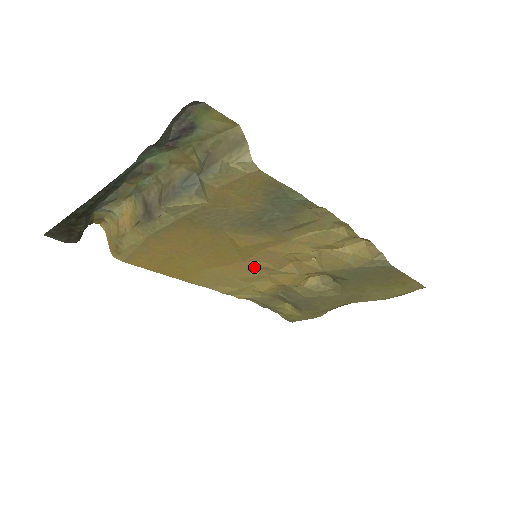
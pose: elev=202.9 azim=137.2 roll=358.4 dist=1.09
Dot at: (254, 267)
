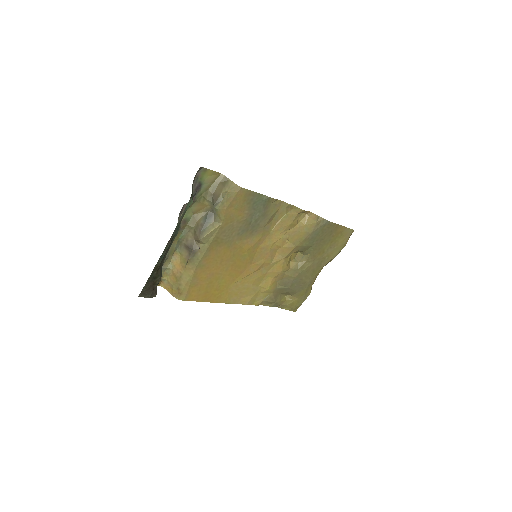
Dot at: (257, 267)
